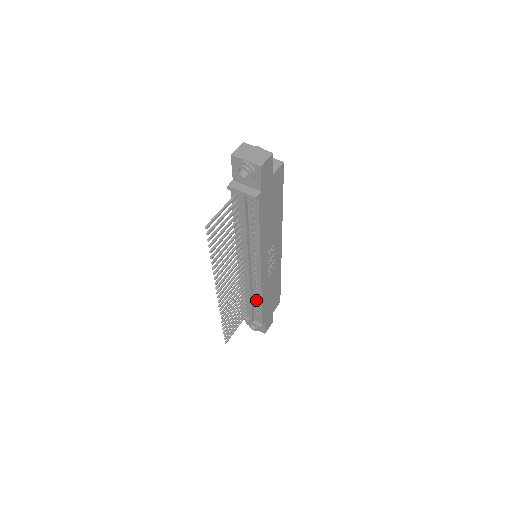
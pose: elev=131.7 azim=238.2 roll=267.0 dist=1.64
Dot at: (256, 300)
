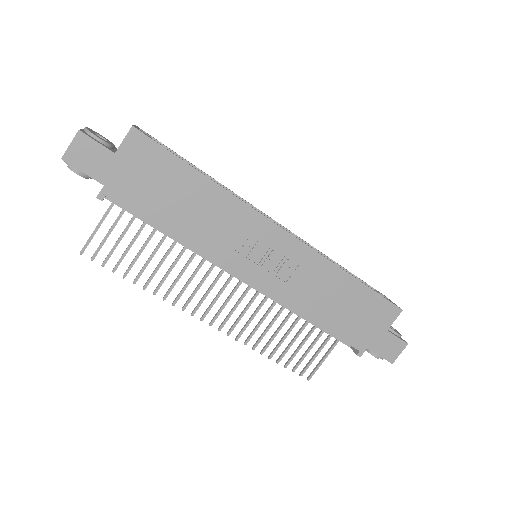
Dot at: occluded
